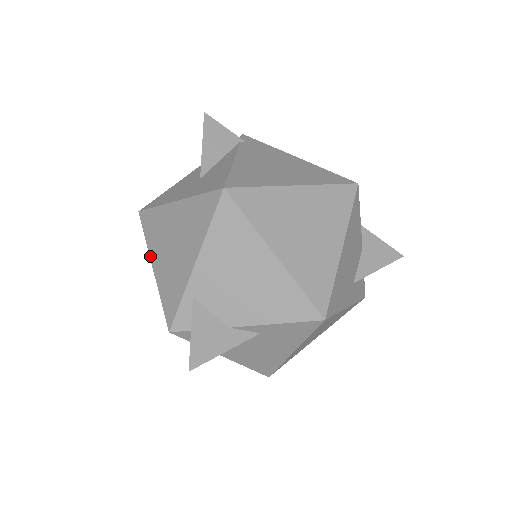
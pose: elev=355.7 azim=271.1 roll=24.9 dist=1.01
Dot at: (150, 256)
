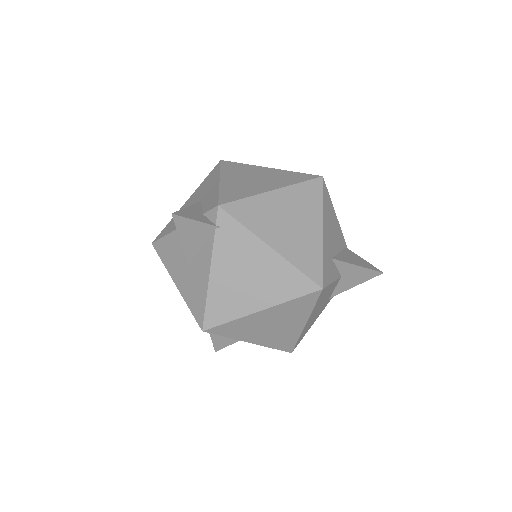
Dot at: occluded
